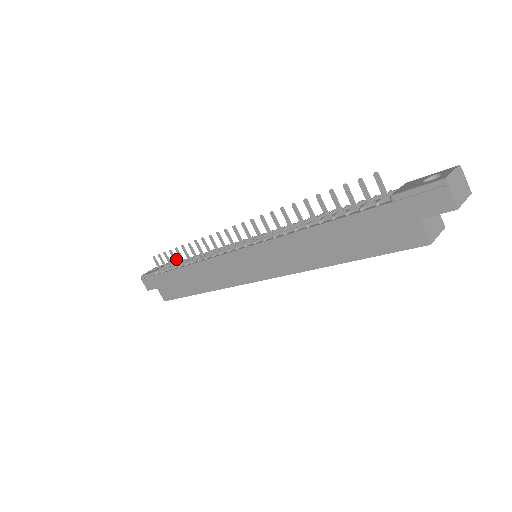
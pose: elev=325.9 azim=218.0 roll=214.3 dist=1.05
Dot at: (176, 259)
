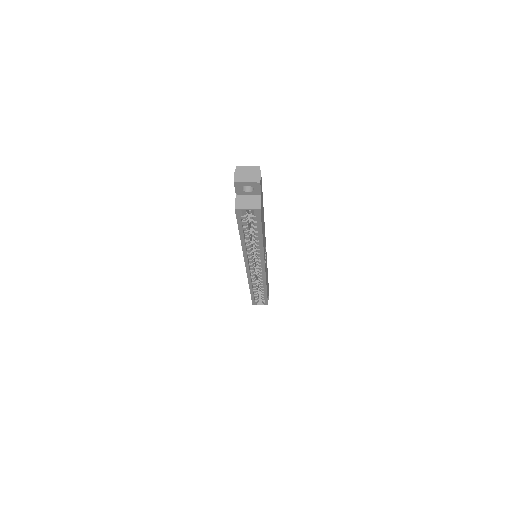
Dot at: occluded
